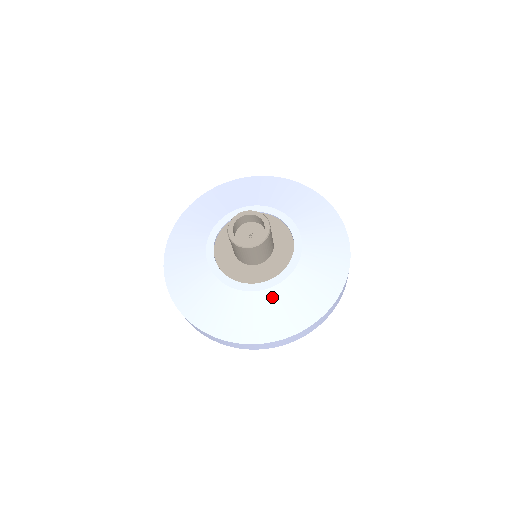
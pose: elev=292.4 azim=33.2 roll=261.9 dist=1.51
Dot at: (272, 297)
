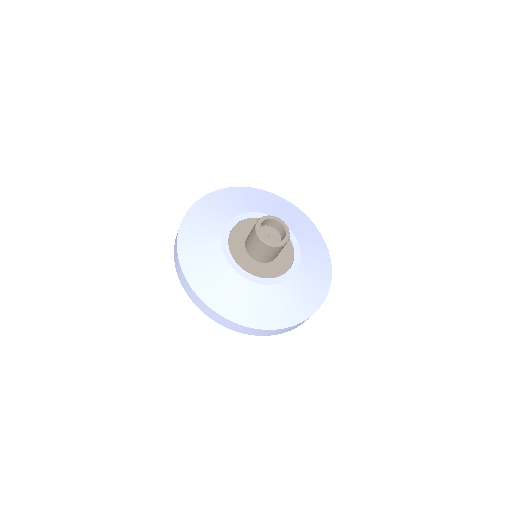
Dot at: (245, 287)
